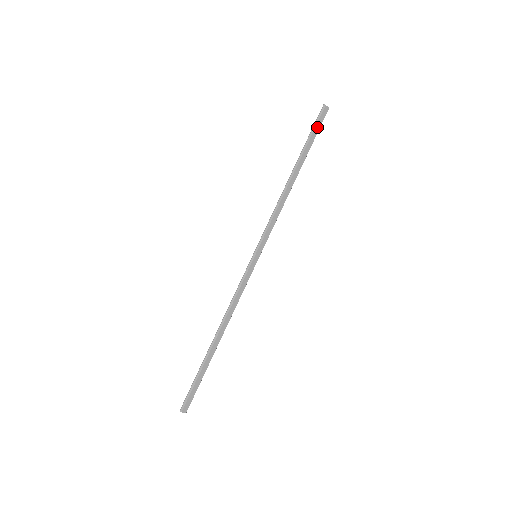
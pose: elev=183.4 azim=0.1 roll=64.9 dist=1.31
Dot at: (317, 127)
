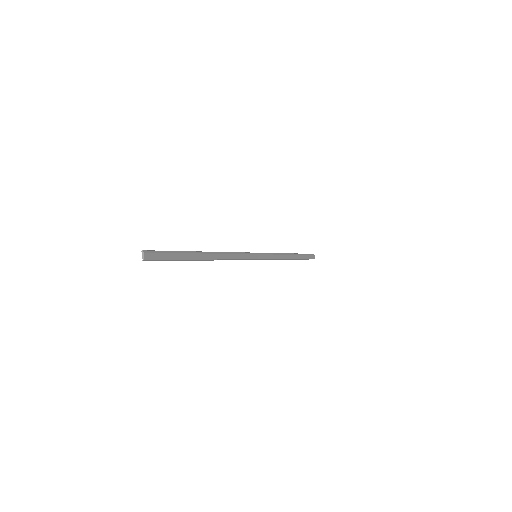
Dot at: (308, 256)
